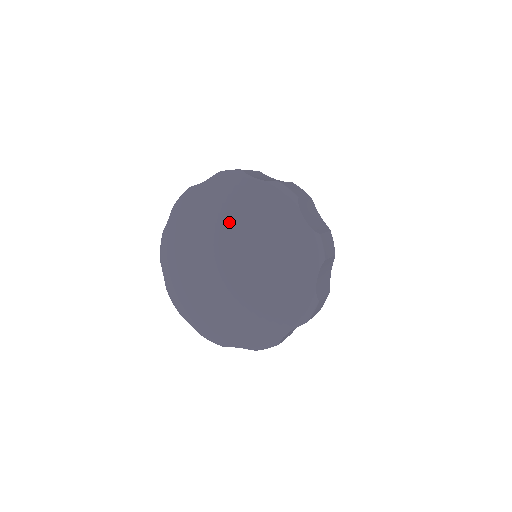
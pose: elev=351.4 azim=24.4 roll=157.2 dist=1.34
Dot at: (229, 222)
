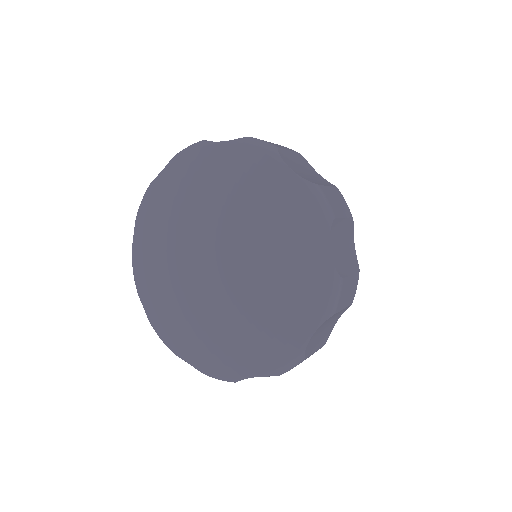
Dot at: (174, 229)
